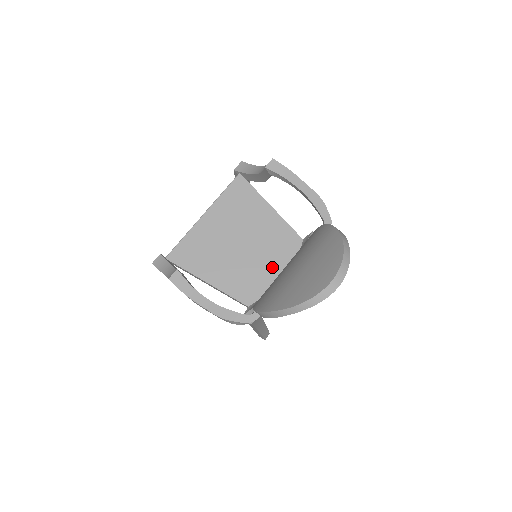
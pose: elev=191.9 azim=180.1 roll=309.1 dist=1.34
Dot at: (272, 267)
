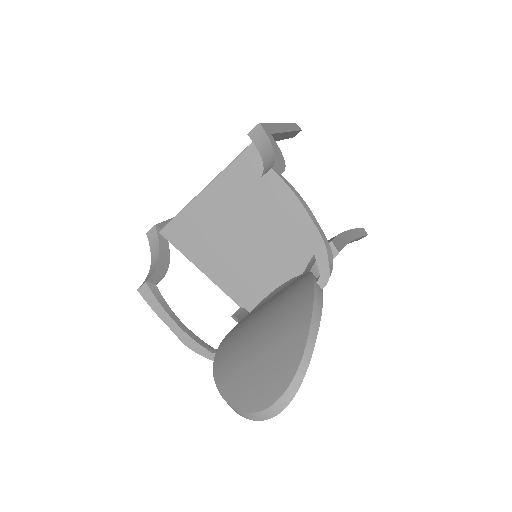
Dot at: (273, 272)
